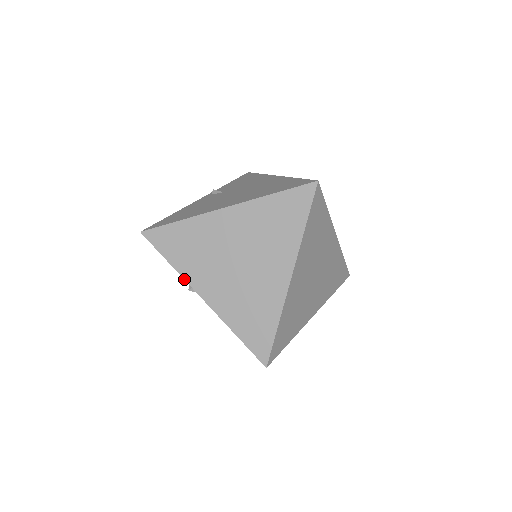
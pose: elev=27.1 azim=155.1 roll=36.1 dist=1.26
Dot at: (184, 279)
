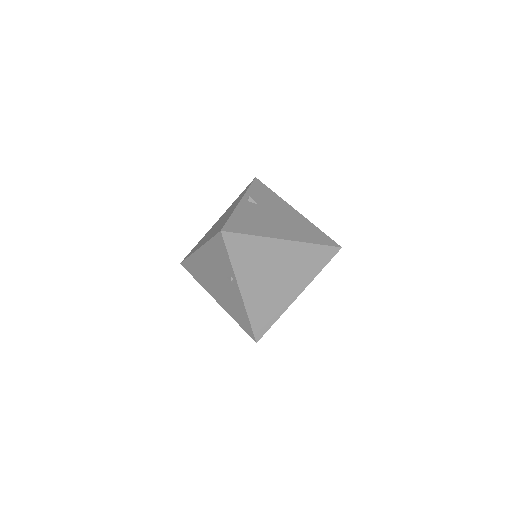
Dot at: (235, 275)
